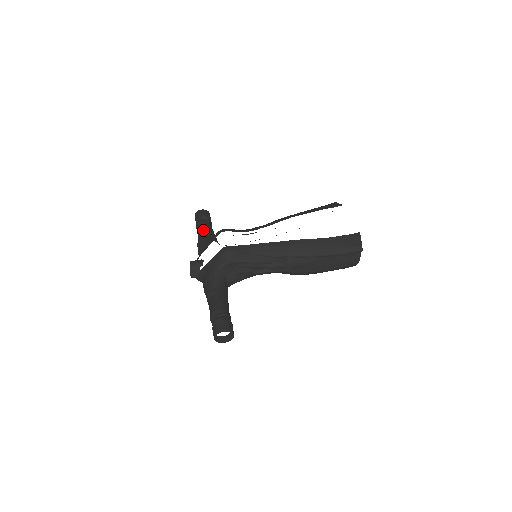
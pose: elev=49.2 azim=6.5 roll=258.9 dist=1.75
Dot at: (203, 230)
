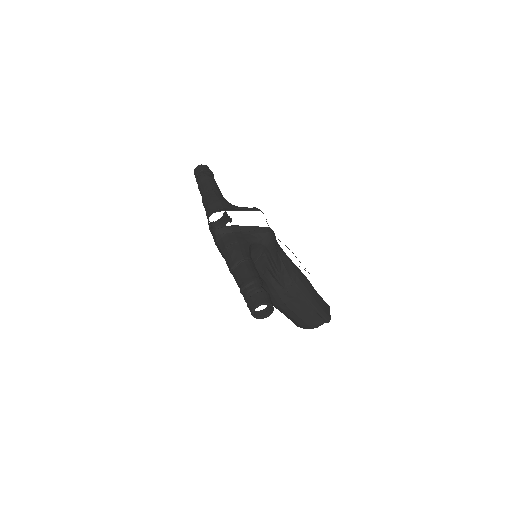
Dot at: (218, 189)
